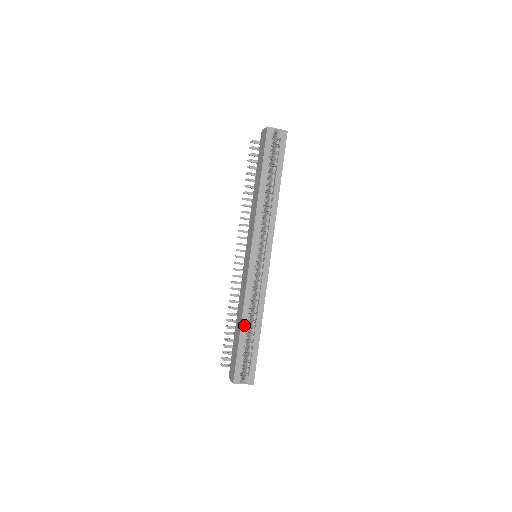
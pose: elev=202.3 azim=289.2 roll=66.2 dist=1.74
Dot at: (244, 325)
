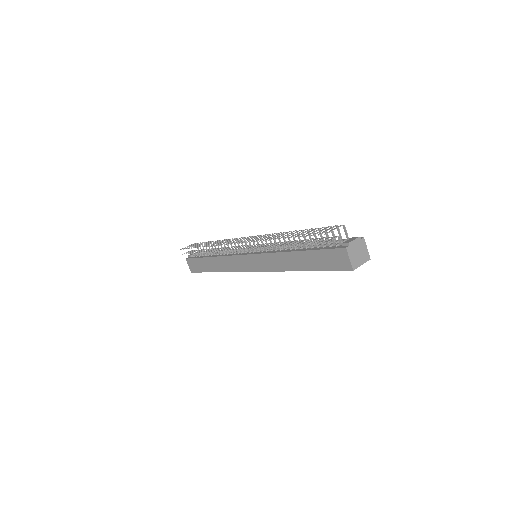
Dot at: occluded
